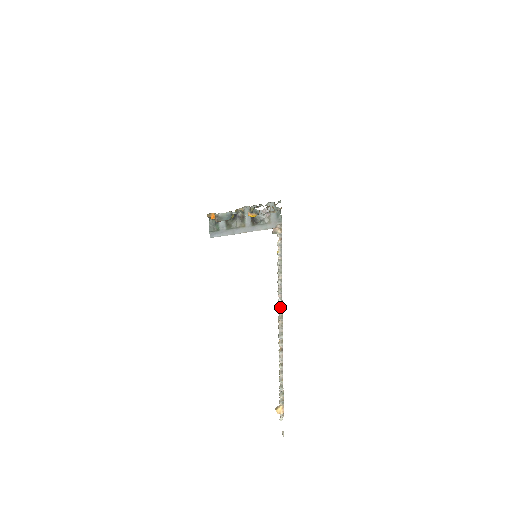
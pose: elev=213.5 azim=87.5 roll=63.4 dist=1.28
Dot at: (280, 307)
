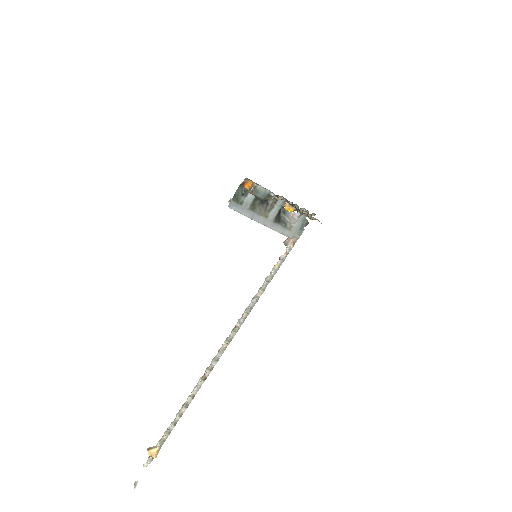
Dot at: (236, 328)
